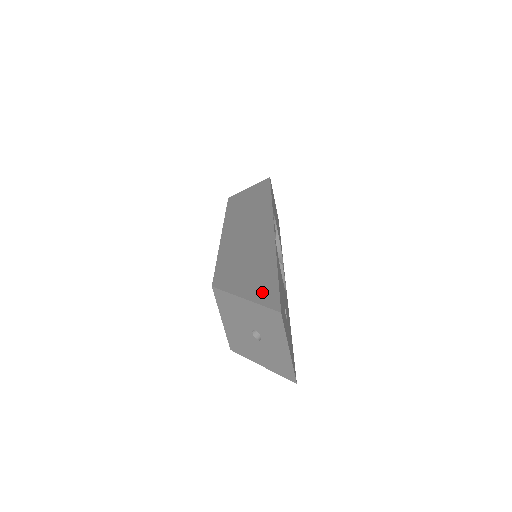
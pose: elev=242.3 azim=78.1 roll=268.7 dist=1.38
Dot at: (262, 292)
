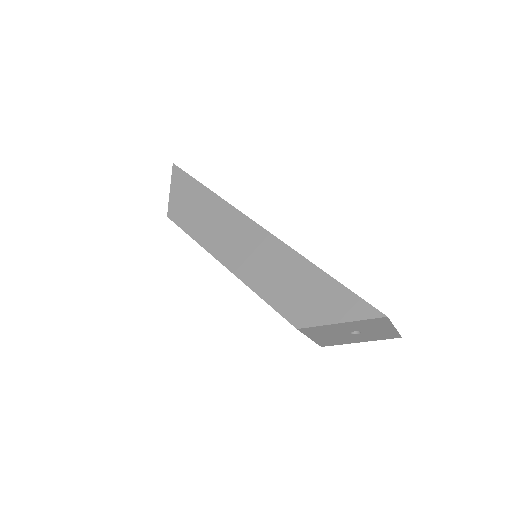
Dot at: (347, 307)
